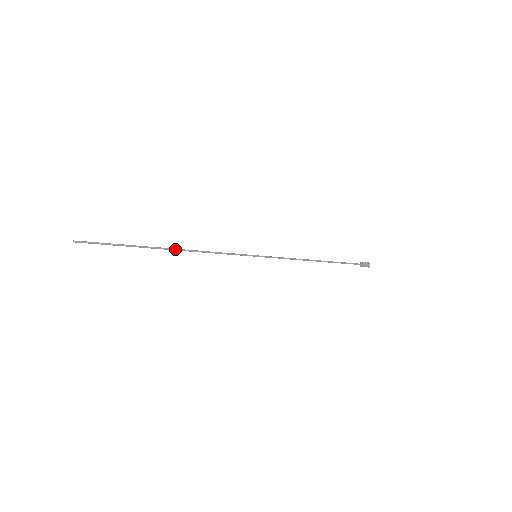
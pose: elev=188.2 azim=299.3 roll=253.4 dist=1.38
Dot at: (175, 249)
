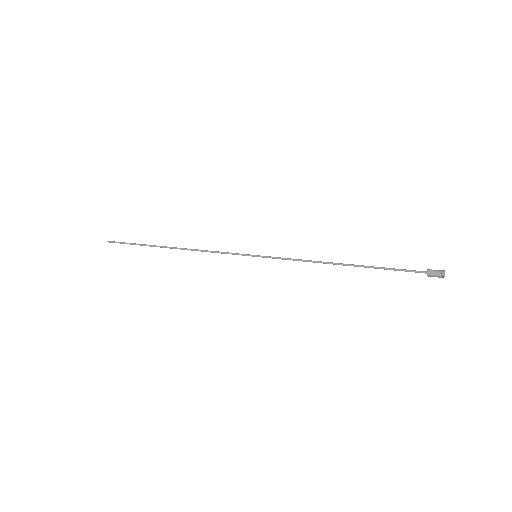
Dot at: (176, 248)
